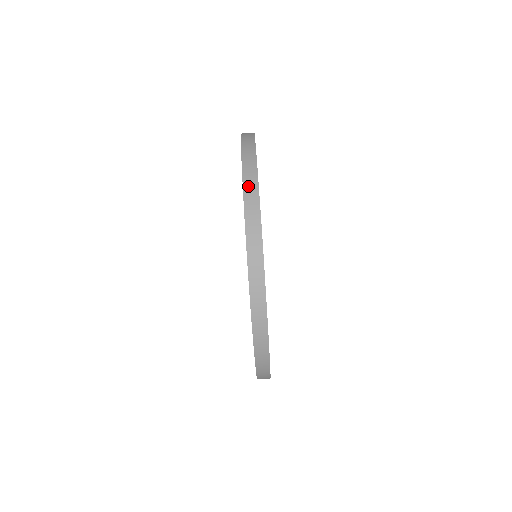
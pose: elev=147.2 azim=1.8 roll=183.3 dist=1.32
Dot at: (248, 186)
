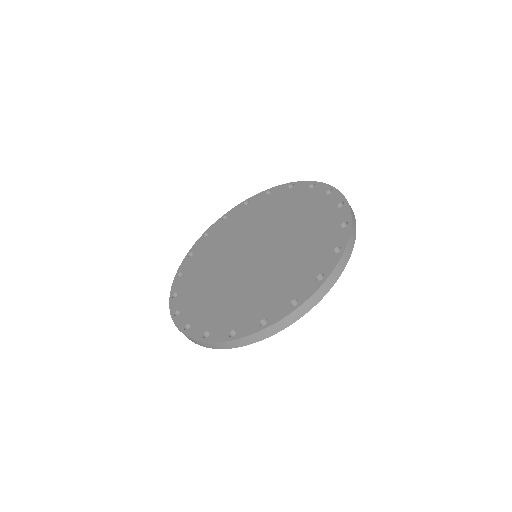
Dot at: (353, 218)
